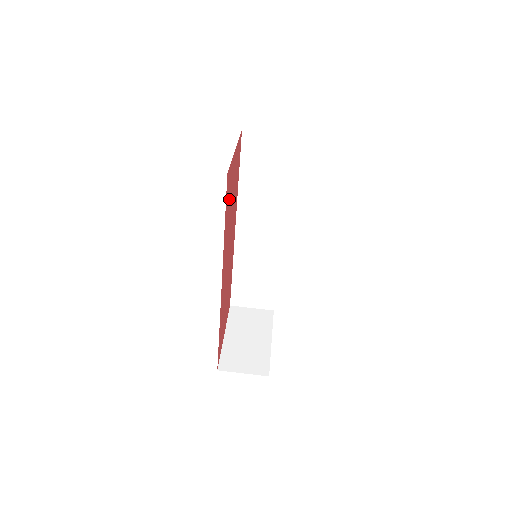
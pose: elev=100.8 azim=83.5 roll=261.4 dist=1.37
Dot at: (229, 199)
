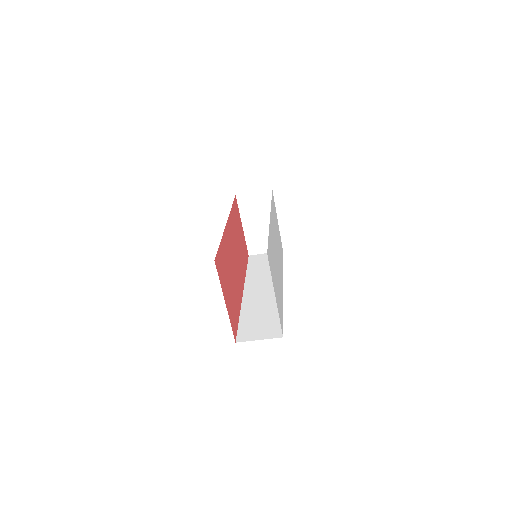
Dot at: (233, 306)
